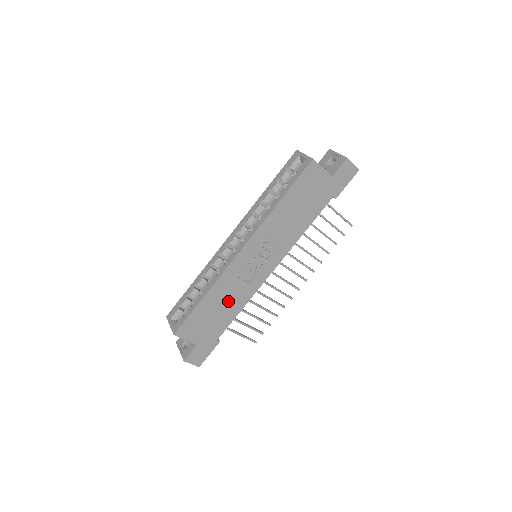
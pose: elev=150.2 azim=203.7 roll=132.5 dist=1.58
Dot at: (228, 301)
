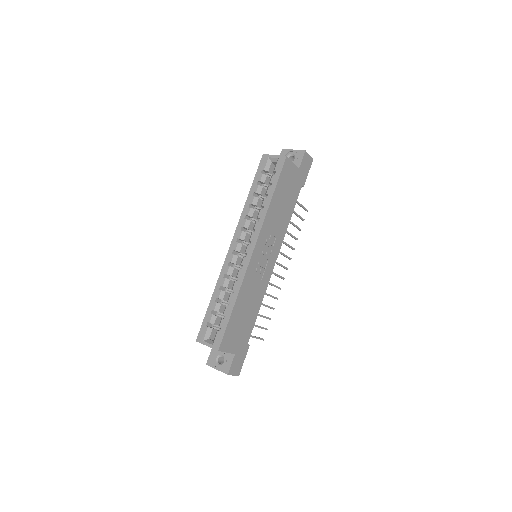
Dot at: (250, 303)
